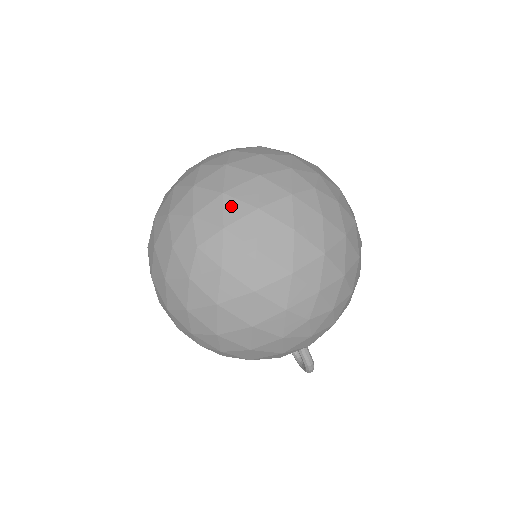
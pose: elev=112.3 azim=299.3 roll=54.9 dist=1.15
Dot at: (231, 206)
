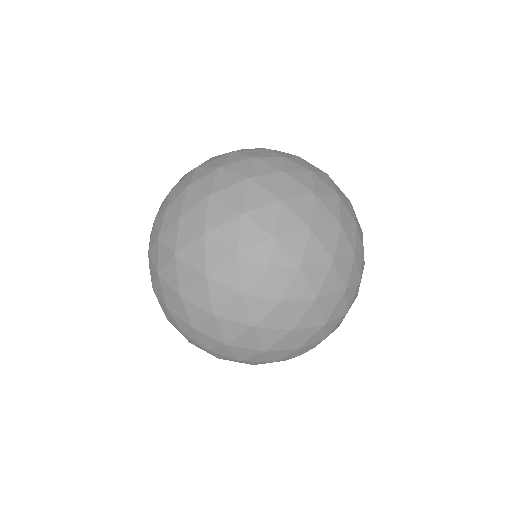
Dot at: (223, 350)
